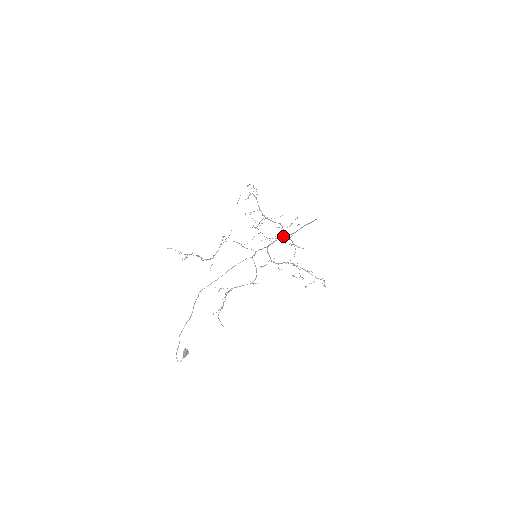
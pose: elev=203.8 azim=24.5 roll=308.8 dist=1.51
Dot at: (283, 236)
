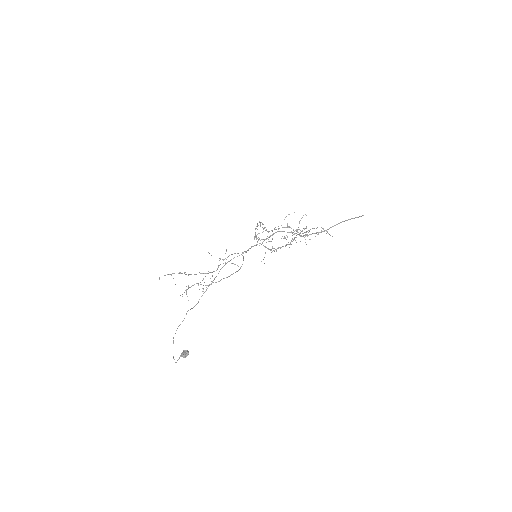
Dot at: (300, 236)
